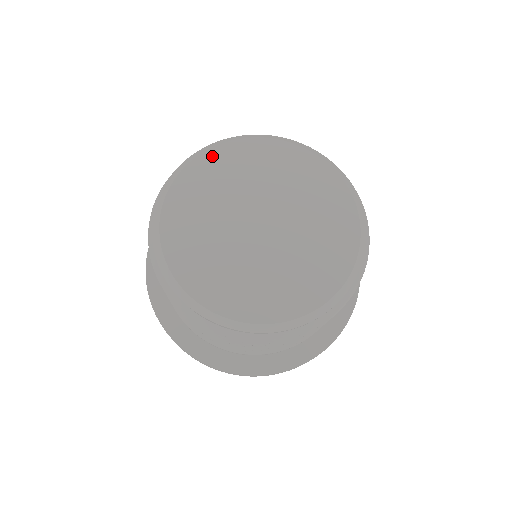
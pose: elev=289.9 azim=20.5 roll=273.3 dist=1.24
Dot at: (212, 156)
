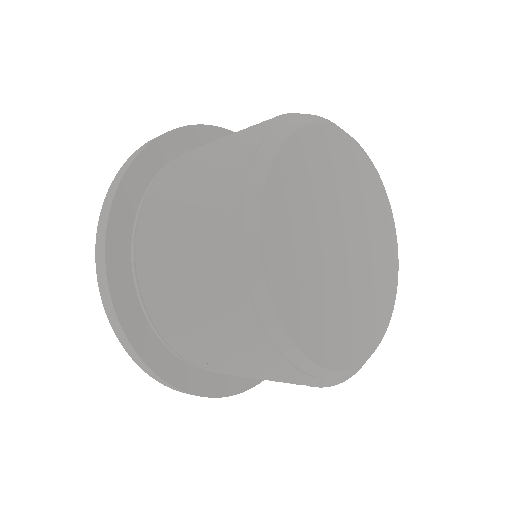
Dot at: (323, 134)
